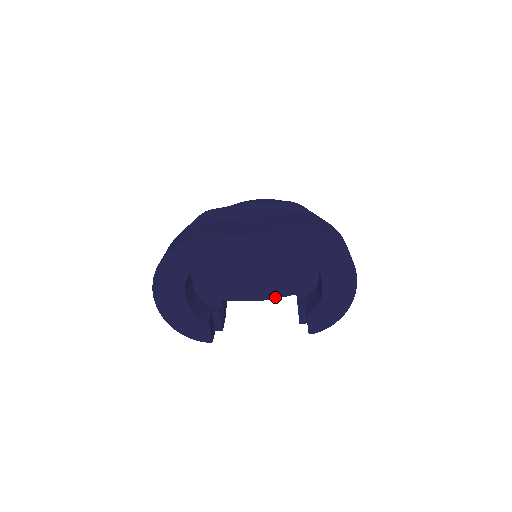
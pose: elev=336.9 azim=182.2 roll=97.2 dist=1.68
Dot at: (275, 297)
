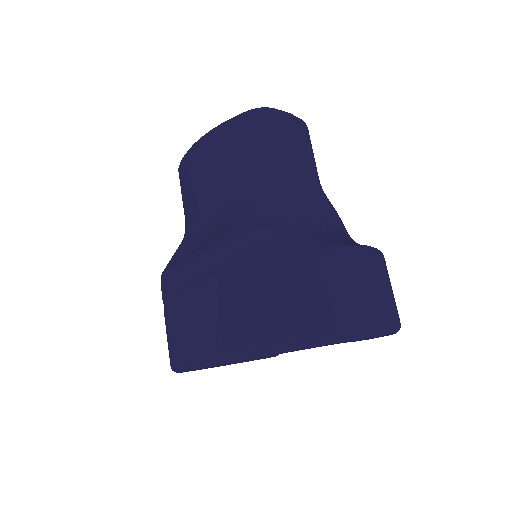
Dot at: occluded
